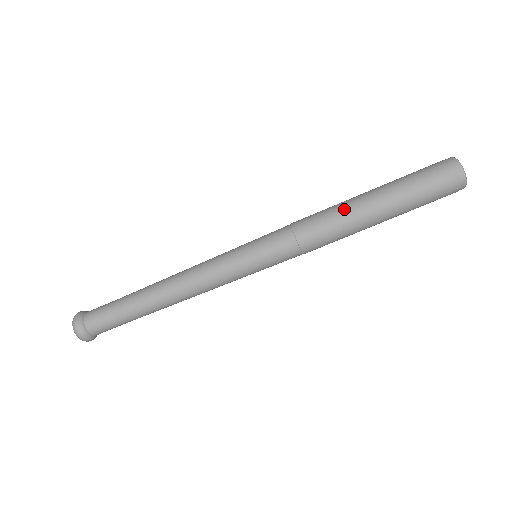
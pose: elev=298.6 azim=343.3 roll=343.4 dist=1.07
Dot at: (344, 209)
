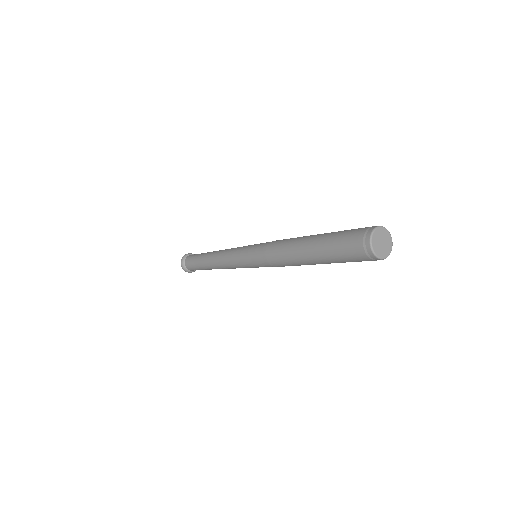
Dot at: (297, 239)
